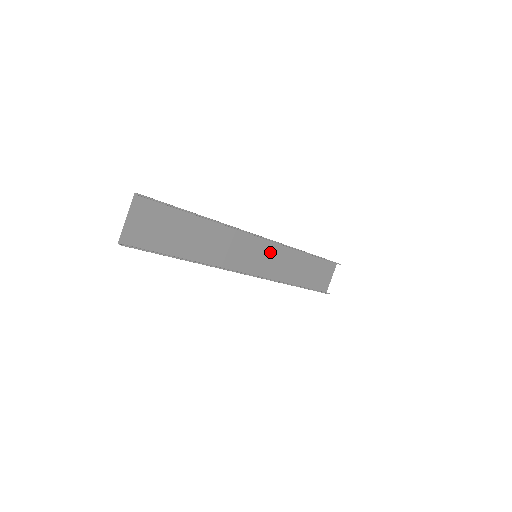
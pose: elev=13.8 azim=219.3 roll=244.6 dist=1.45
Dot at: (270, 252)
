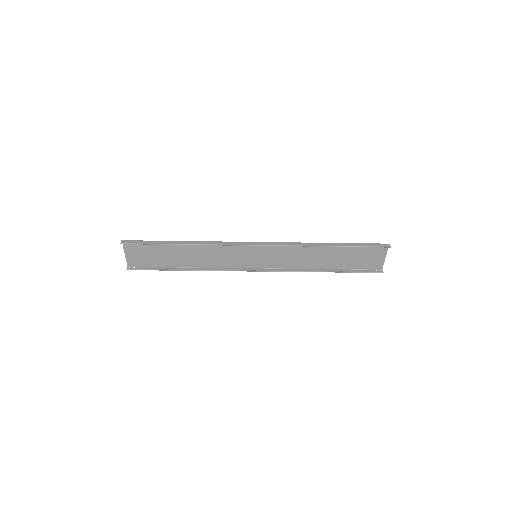
Dot at: (274, 250)
